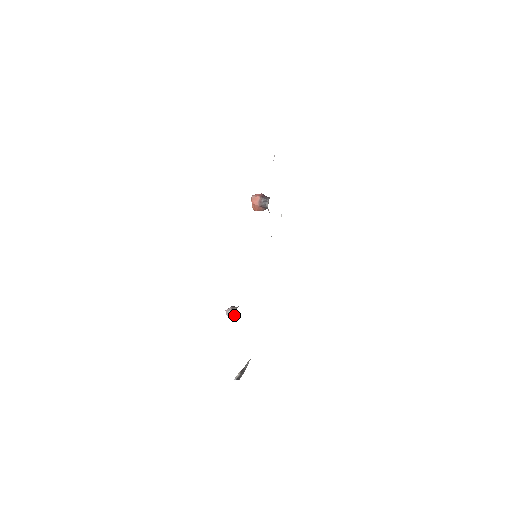
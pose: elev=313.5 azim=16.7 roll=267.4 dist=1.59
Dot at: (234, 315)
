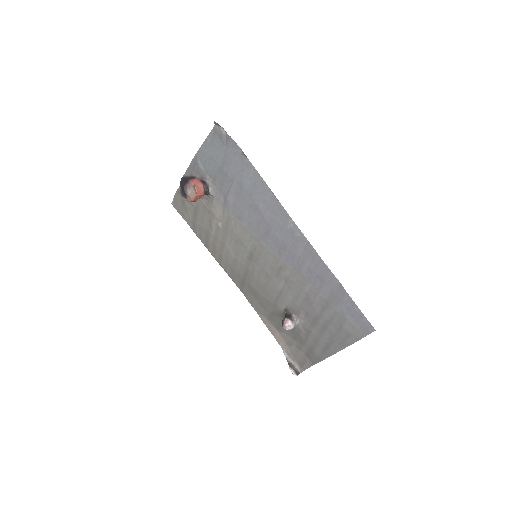
Dot at: (296, 325)
